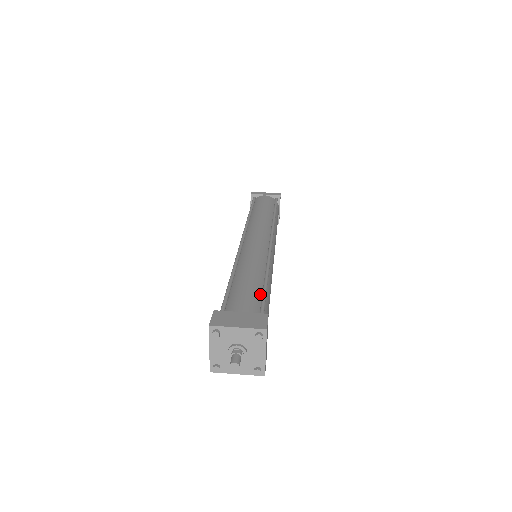
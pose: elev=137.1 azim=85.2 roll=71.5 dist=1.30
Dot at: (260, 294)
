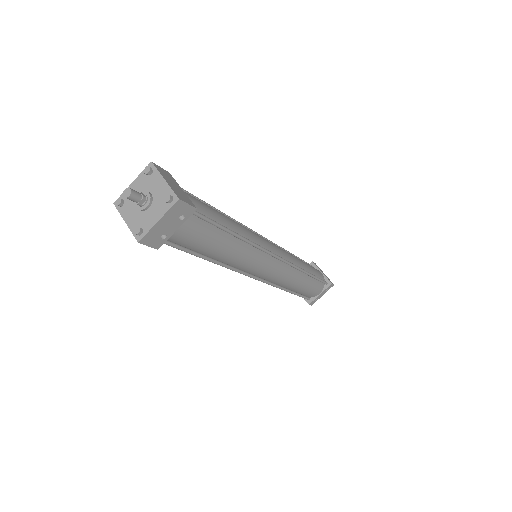
Dot at: (215, 221)
